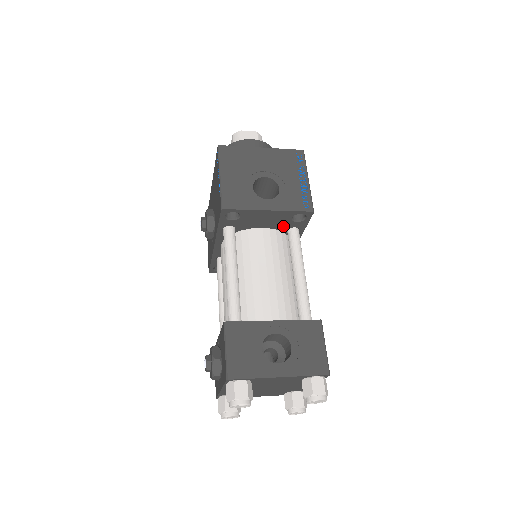
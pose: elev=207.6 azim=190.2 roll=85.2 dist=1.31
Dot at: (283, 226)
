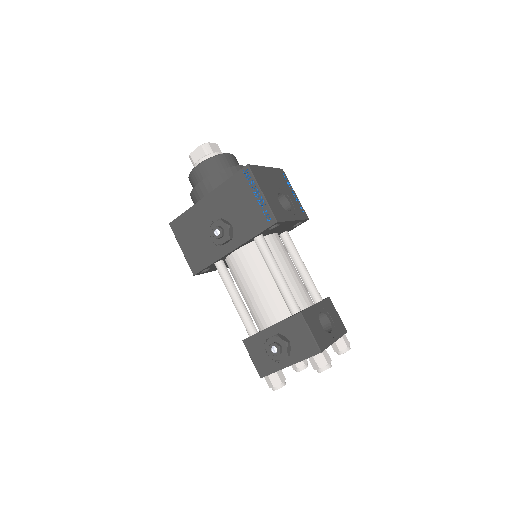
Dot at: (284, 231)
